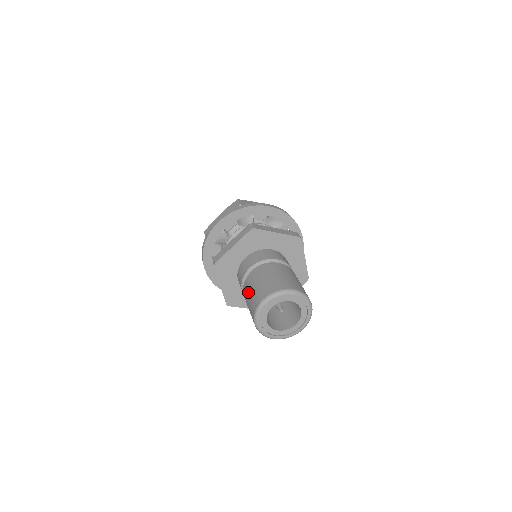
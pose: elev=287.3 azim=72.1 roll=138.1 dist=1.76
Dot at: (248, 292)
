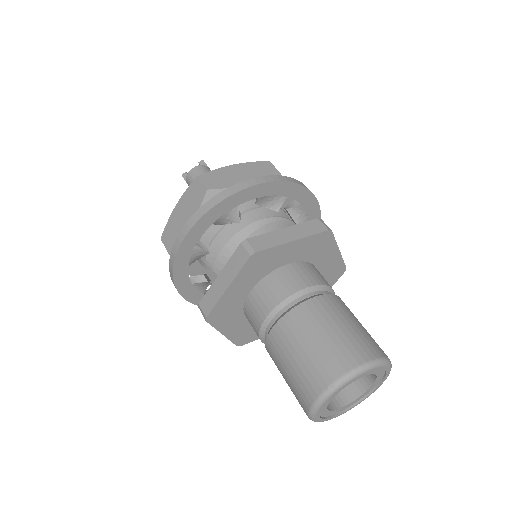
Dot at: (281, 365)
